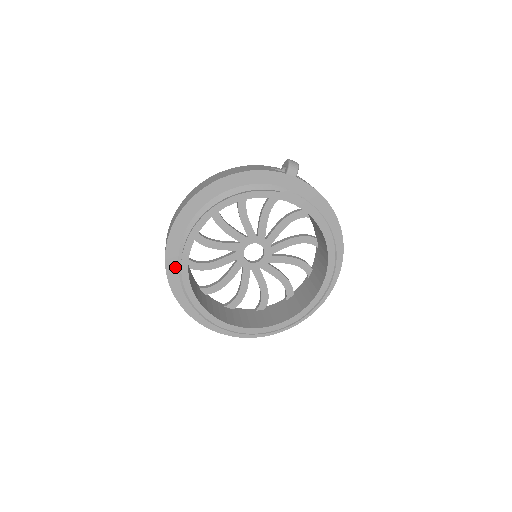
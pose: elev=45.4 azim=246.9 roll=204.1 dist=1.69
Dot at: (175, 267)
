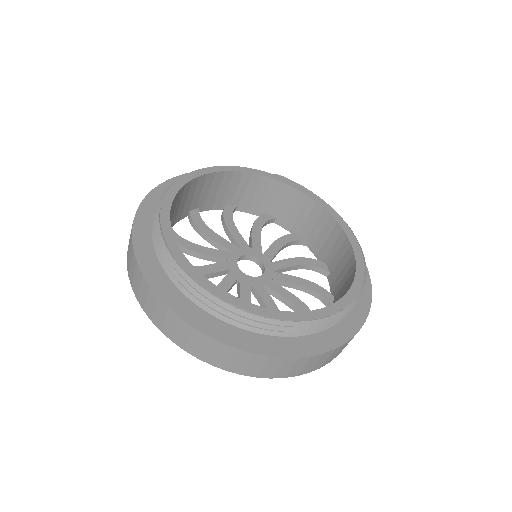
Dot at: (146, 236)
